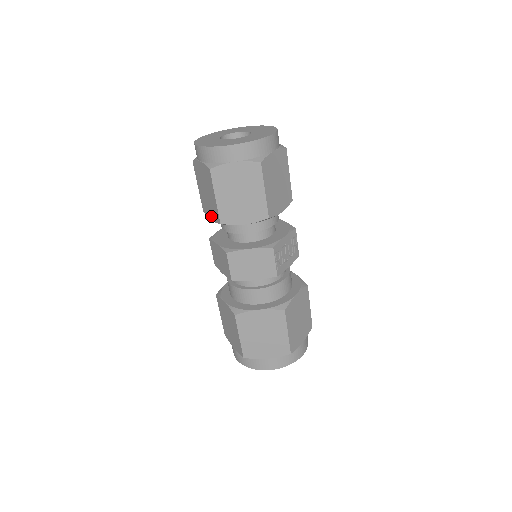
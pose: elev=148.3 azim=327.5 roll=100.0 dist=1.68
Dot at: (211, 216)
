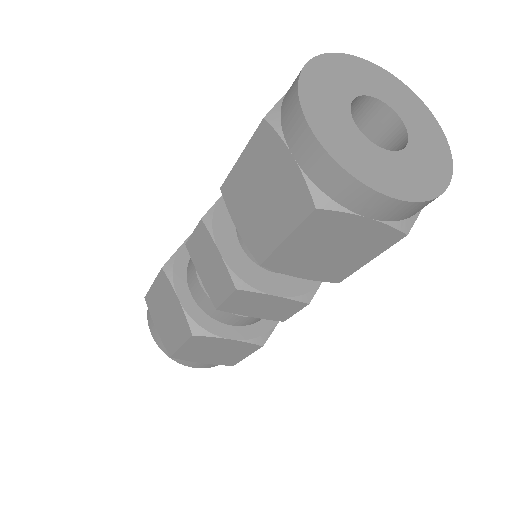
Dot at: (303, 274)
